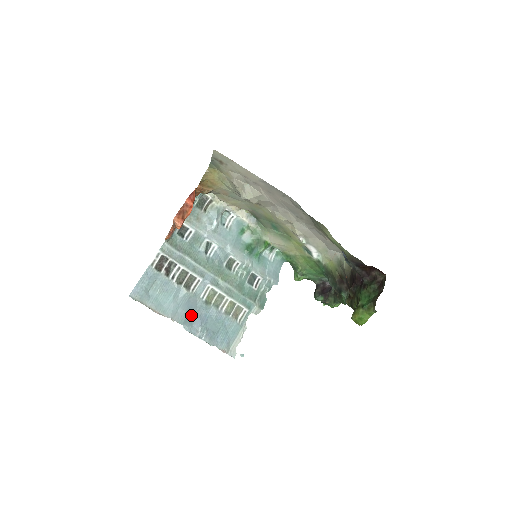
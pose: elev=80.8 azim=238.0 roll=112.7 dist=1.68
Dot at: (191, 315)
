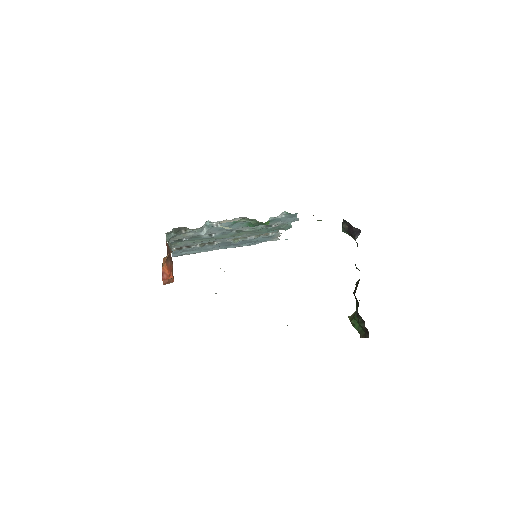
Dot at: (227, 245)
